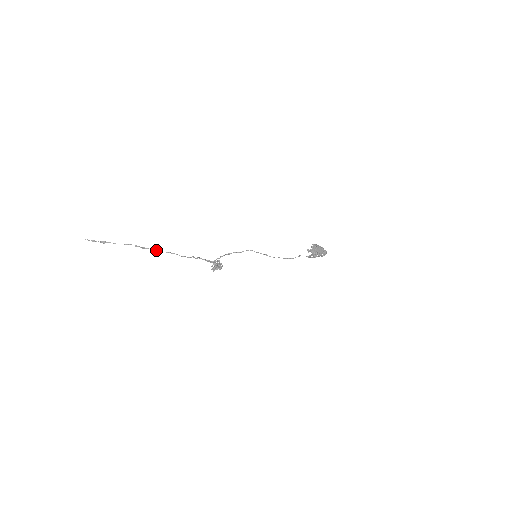
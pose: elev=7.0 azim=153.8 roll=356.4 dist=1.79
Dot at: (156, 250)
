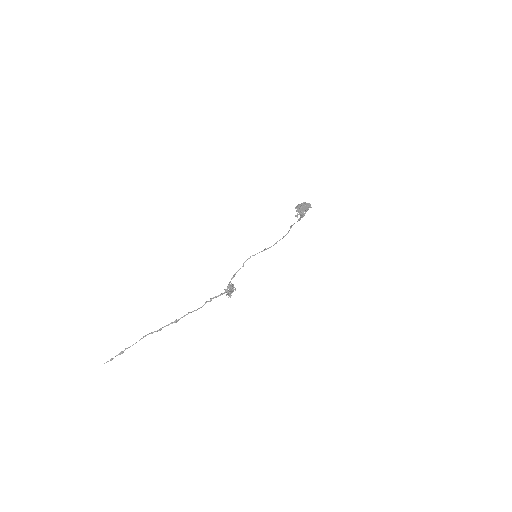
Dot at: (172, 323)
